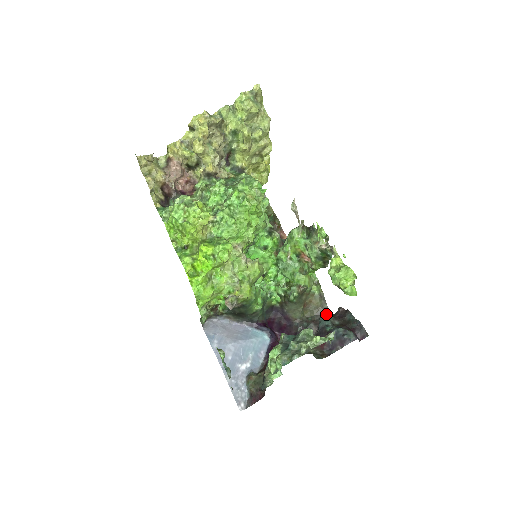
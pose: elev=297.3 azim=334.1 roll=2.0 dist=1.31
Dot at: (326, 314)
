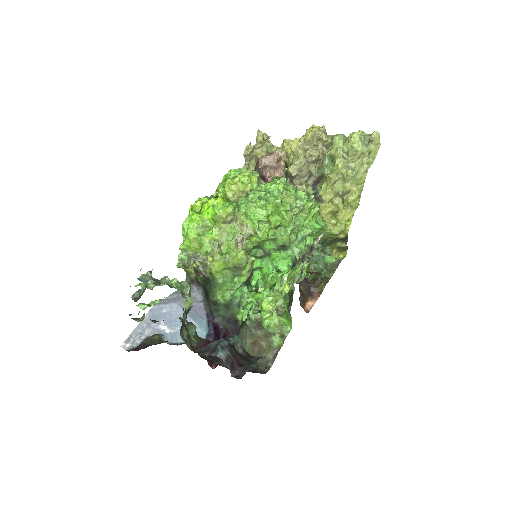
Dot at: (262, 370)
